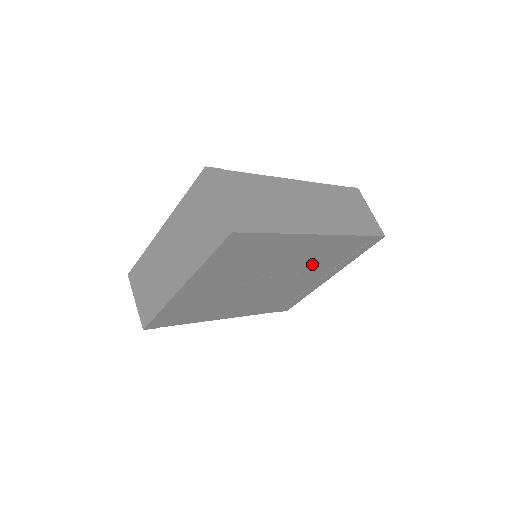
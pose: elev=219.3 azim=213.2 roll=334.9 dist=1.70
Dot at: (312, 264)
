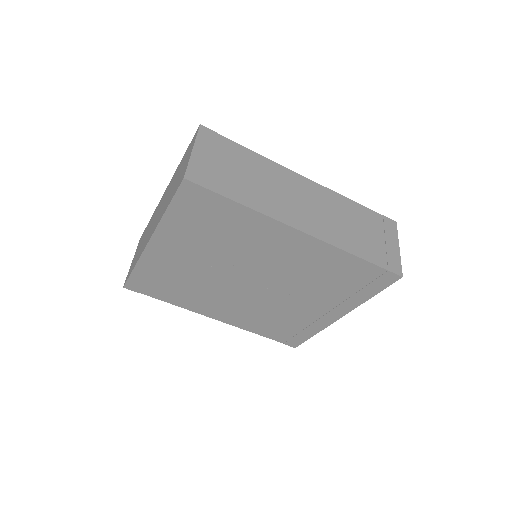
Dot at: (307, 280)
